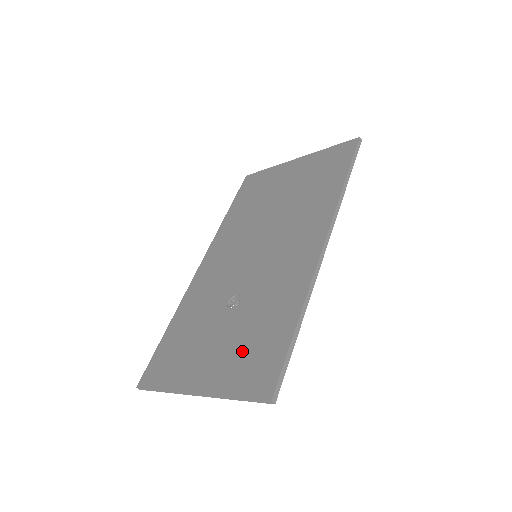
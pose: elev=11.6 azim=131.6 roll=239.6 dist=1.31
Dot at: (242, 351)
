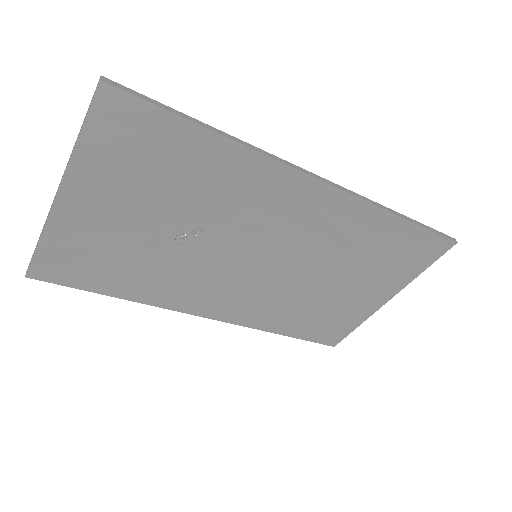
Dot at: (139, 169)
